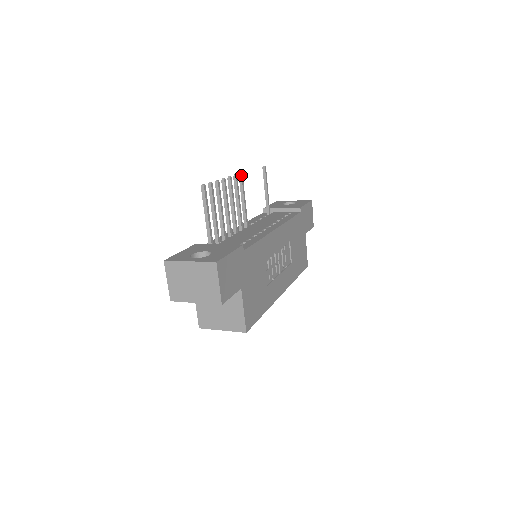
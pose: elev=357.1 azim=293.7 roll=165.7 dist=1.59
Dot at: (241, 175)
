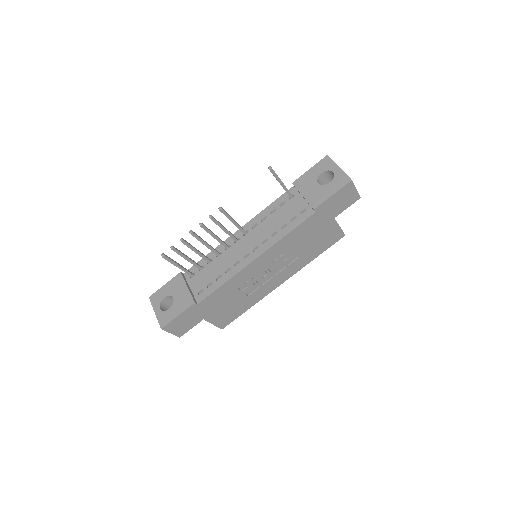
Dot at: (219, 210)
